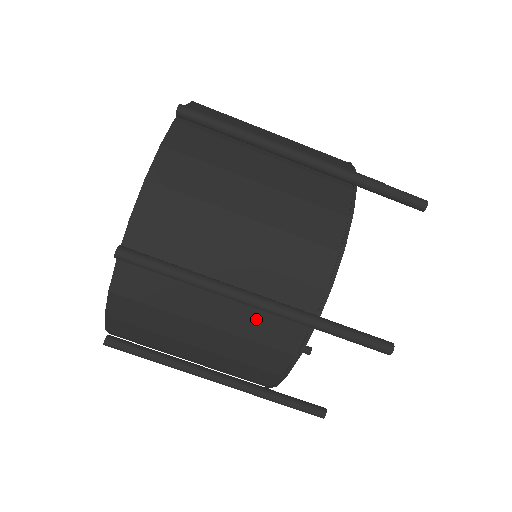
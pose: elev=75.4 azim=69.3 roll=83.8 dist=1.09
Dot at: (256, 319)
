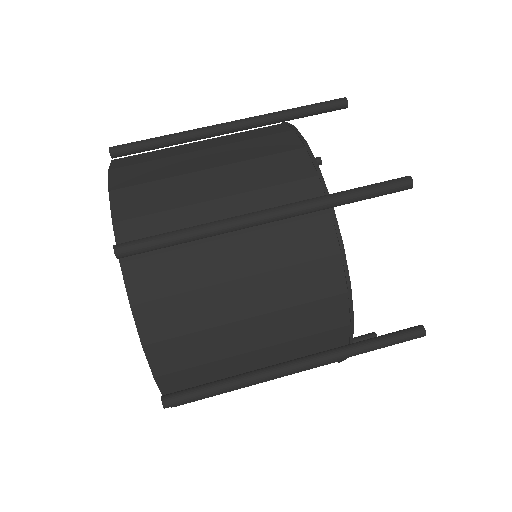
Dot at: (241, 135)
